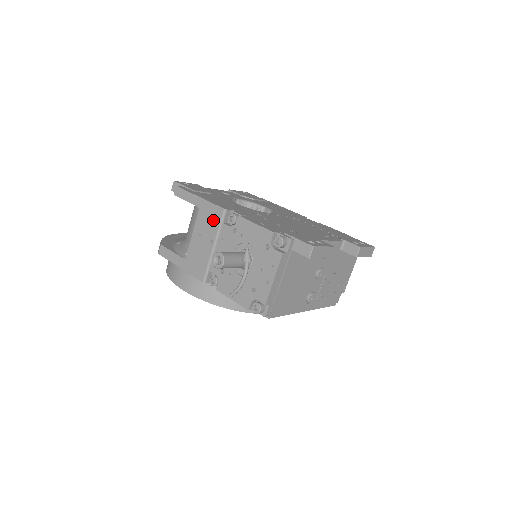
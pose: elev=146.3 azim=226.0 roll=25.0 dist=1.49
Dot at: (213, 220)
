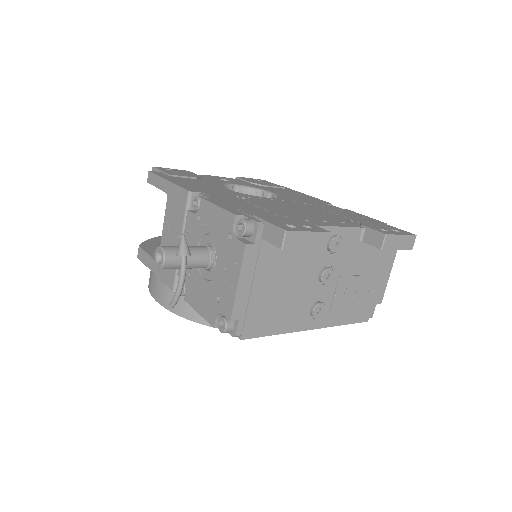
Dot at: (179, 208)
